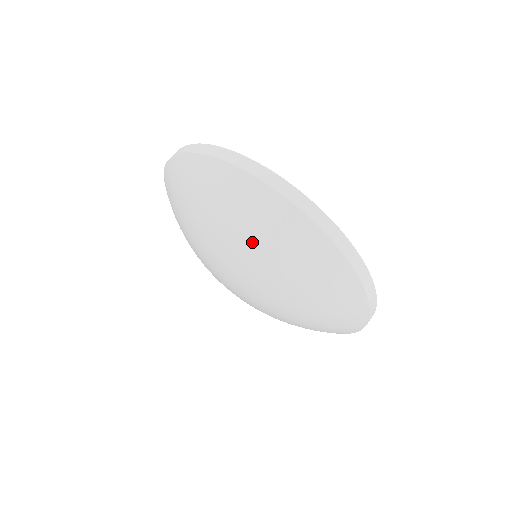
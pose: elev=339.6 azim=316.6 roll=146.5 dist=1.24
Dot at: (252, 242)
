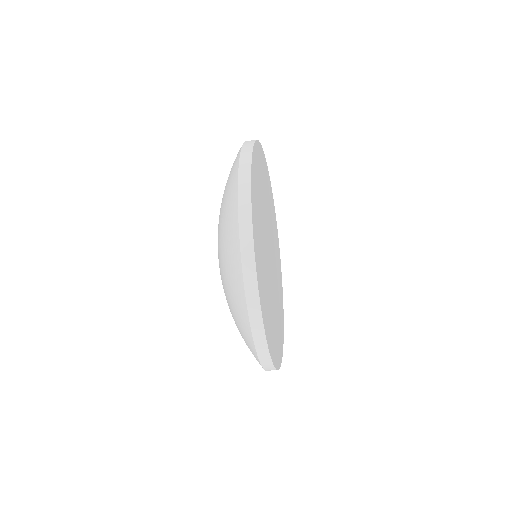
Dot at: (220, 225)
